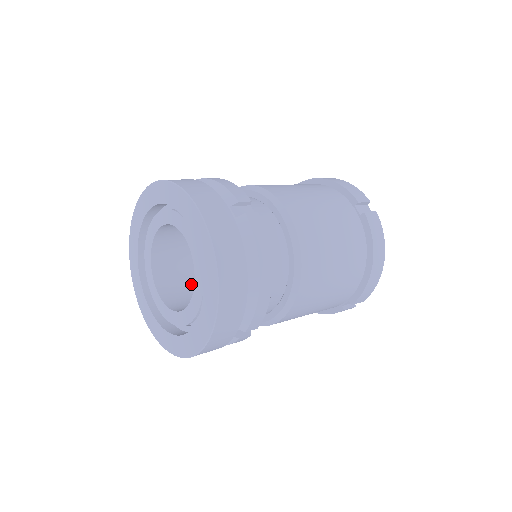
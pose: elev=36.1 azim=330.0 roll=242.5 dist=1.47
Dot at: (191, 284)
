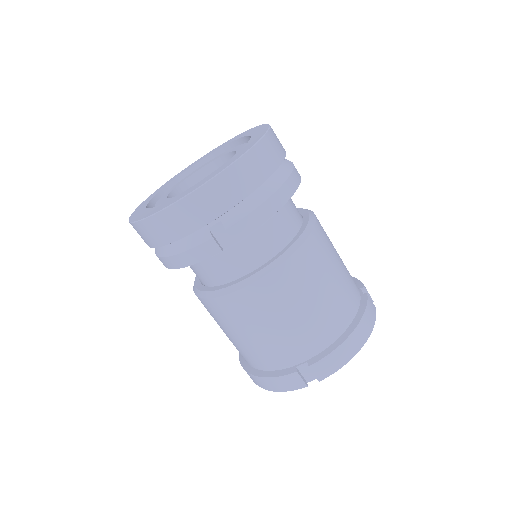
Dot at: occluded
